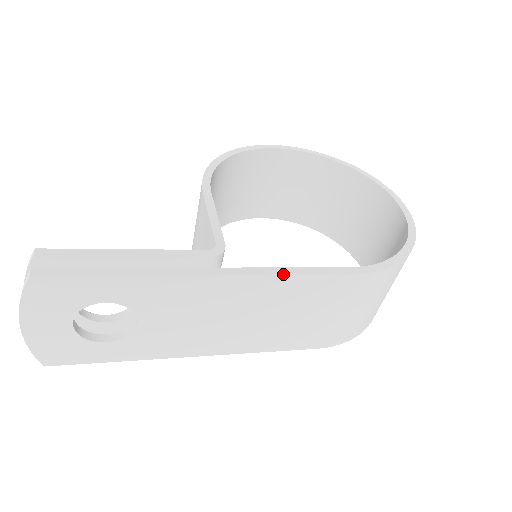
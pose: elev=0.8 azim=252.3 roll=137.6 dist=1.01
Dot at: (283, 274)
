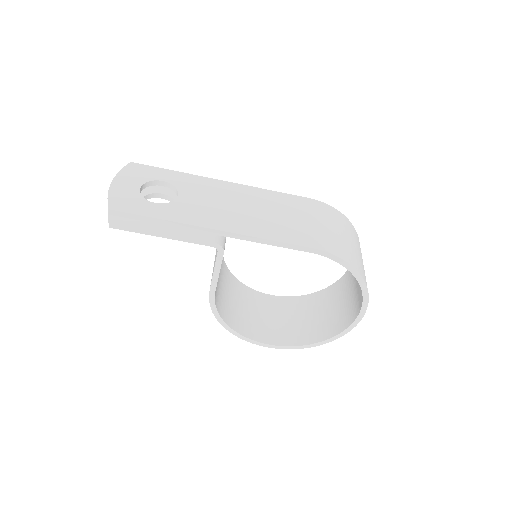
Dot at: (265, 189)
